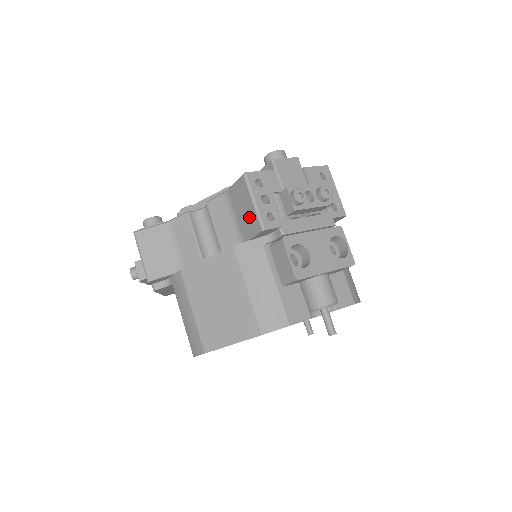
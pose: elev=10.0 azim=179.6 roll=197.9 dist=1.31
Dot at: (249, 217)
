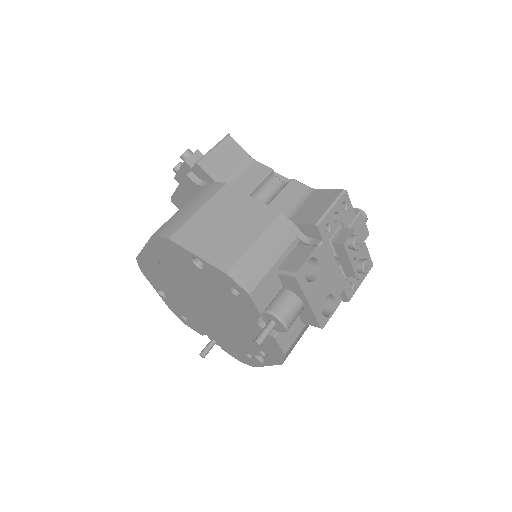
Dot at: (314, 211)
